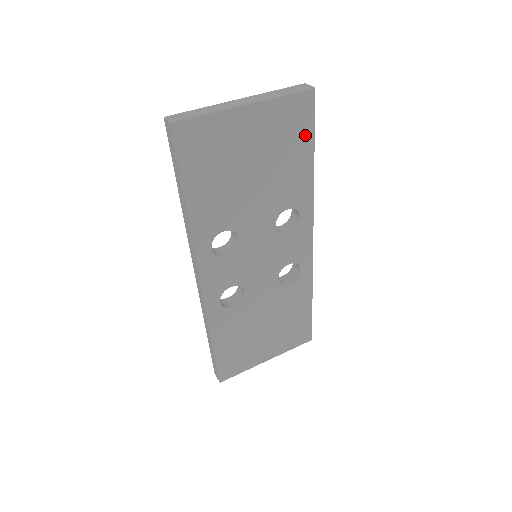
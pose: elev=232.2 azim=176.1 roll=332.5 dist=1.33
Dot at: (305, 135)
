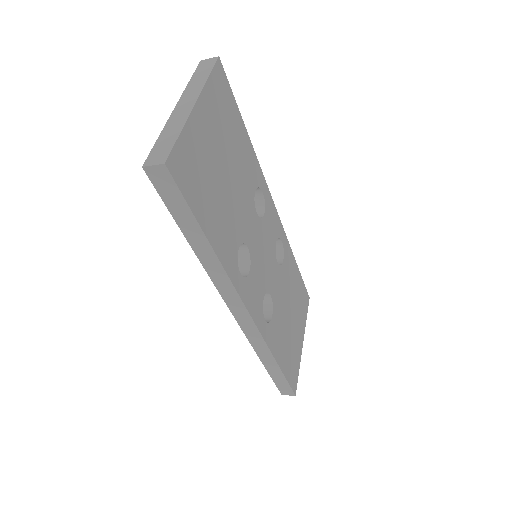
Dot at: (233, 109)
